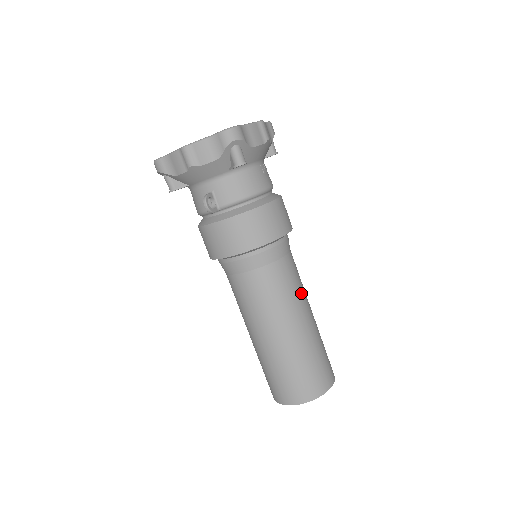
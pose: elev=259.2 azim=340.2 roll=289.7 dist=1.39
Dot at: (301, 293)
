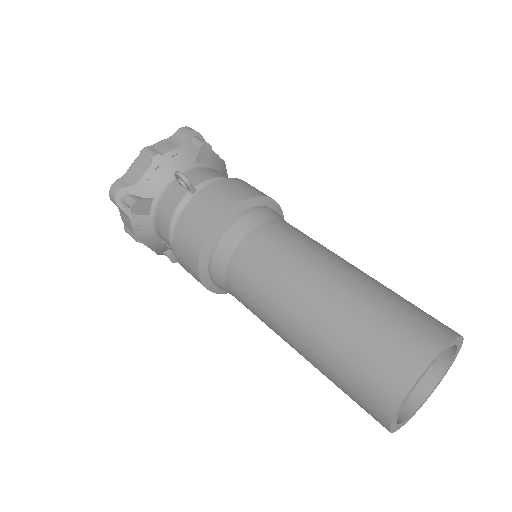
Dot at: occluded
